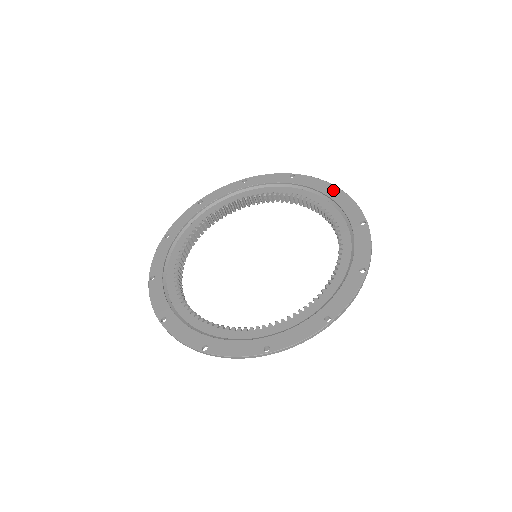
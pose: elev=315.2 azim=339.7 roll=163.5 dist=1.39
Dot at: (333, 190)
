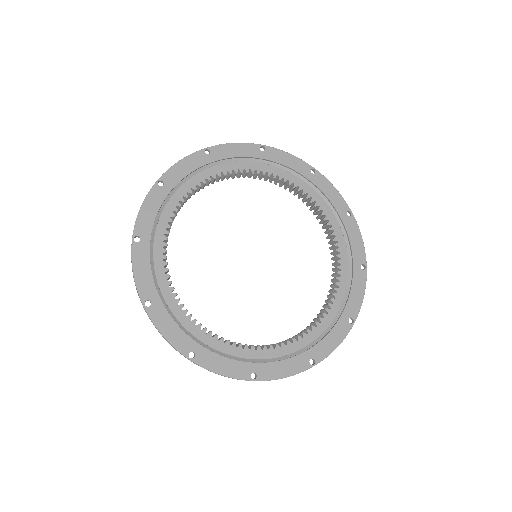
Dot at: (346, 211)
